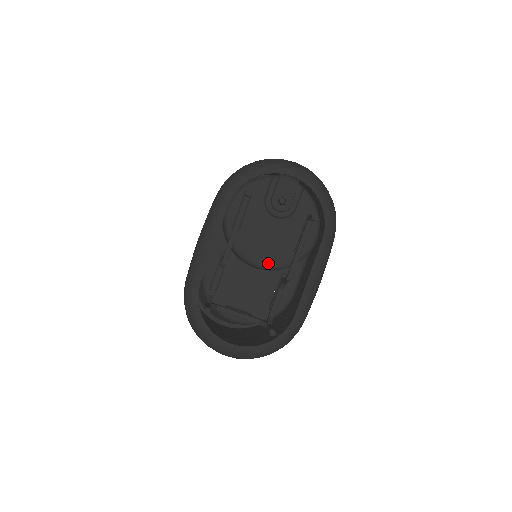
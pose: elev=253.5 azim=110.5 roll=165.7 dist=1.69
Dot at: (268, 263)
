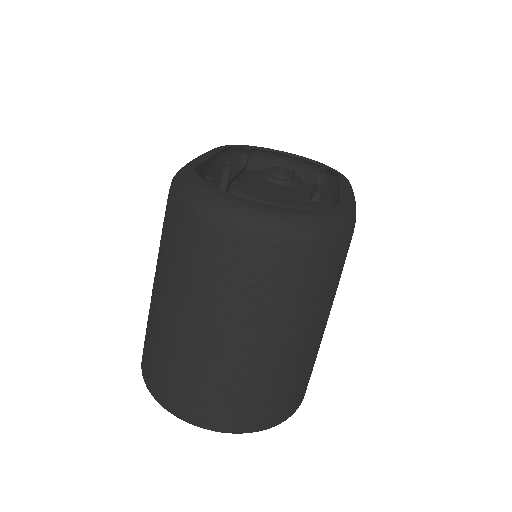
Dot at: (281, 203)
